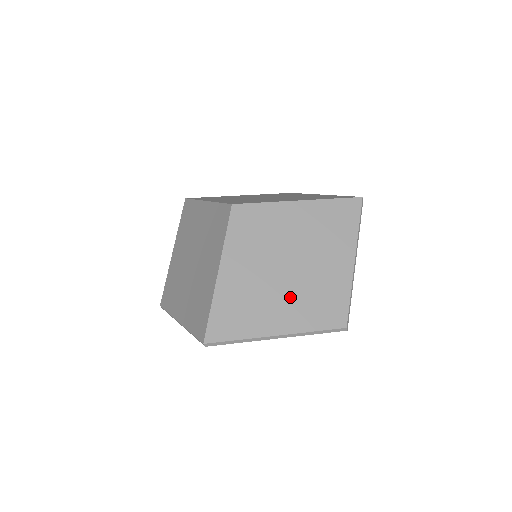
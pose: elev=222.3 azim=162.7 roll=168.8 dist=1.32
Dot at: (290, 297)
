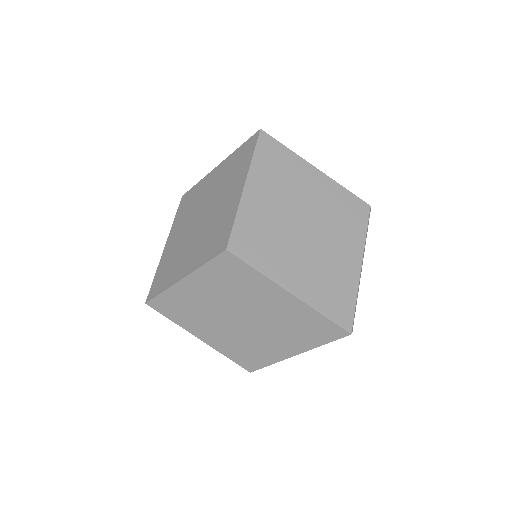
Dot at: (224, 331)
